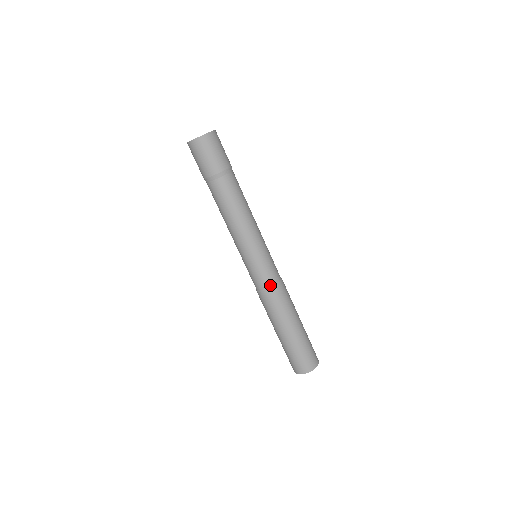
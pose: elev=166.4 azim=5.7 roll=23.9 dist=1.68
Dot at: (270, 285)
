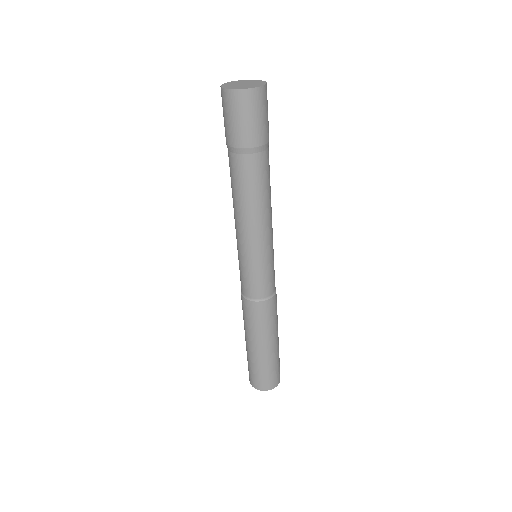
Dot at: (271, 293)
